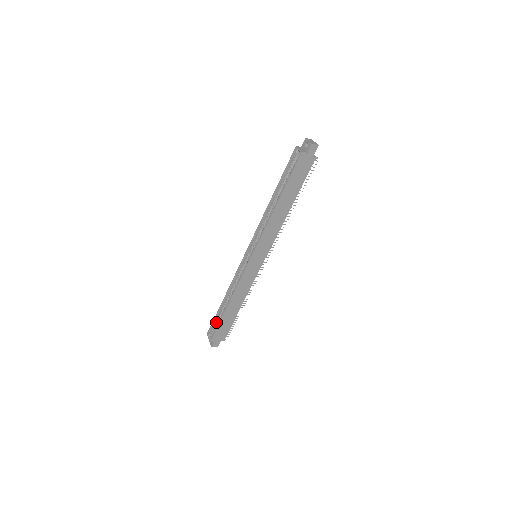
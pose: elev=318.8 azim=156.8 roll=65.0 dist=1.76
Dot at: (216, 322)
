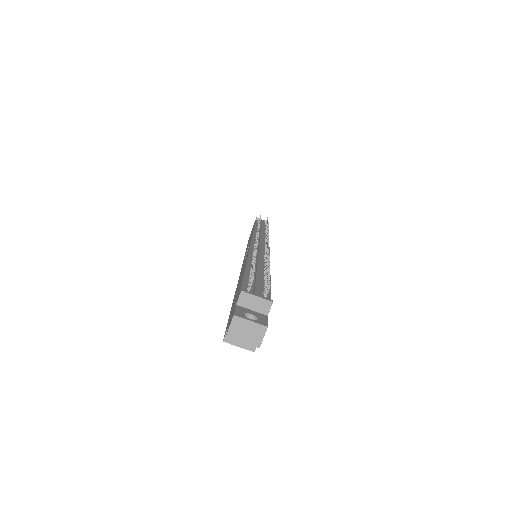
Dot at: occluded
